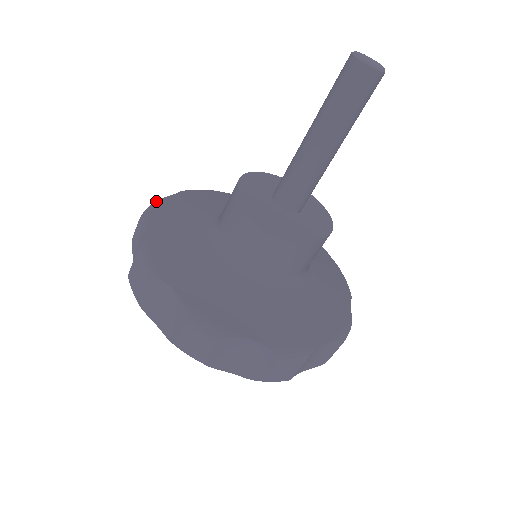
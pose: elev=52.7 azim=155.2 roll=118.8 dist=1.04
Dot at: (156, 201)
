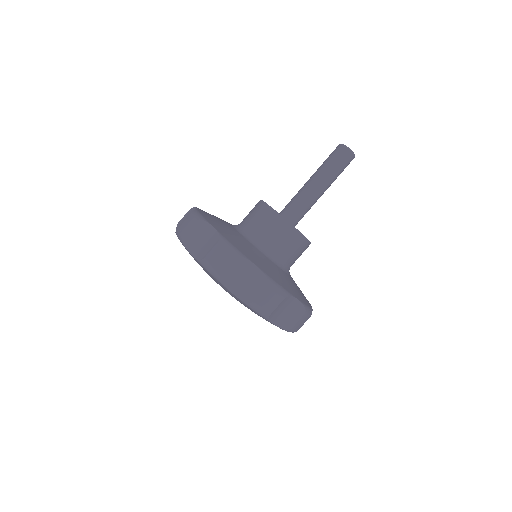
Dot at: occluded
